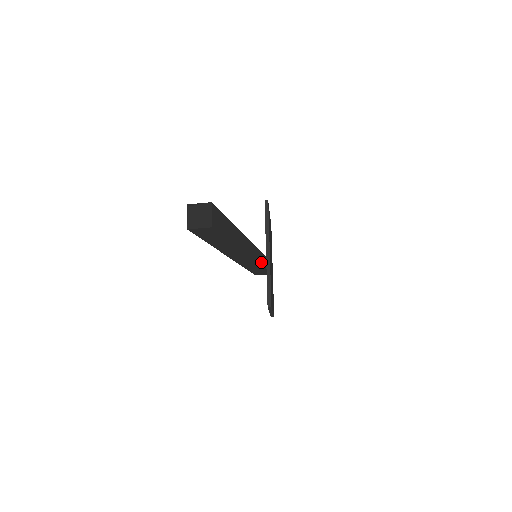
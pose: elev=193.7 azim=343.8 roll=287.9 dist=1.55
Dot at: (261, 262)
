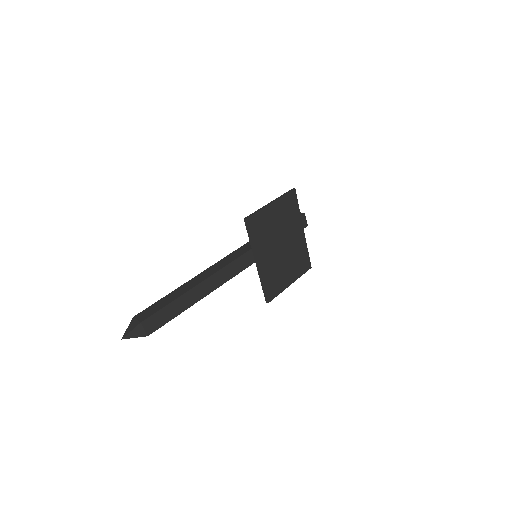
Dot at: occluded
